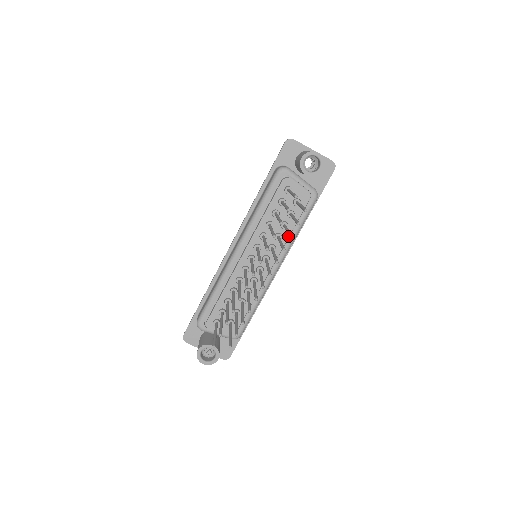
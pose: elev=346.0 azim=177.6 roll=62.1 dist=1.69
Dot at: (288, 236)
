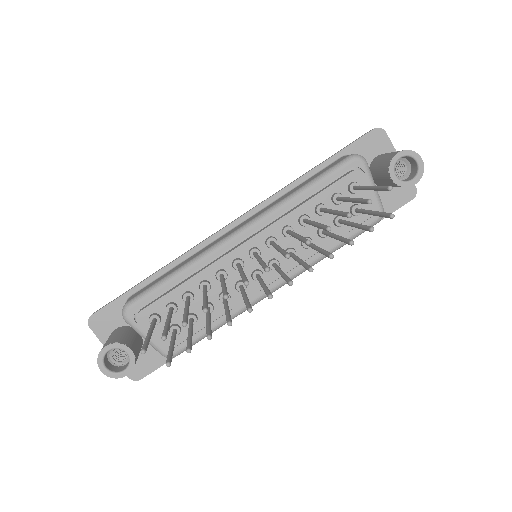
Dot at: occluded
